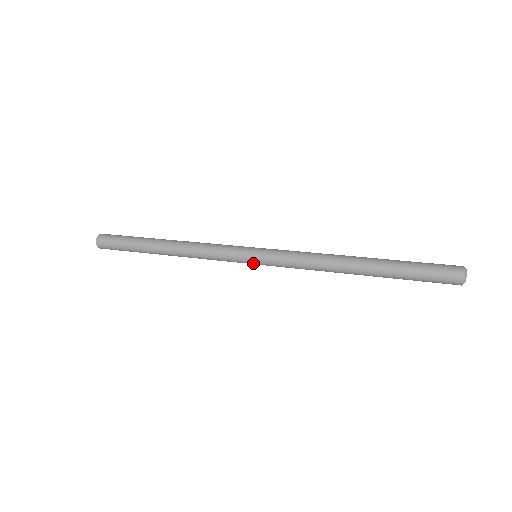
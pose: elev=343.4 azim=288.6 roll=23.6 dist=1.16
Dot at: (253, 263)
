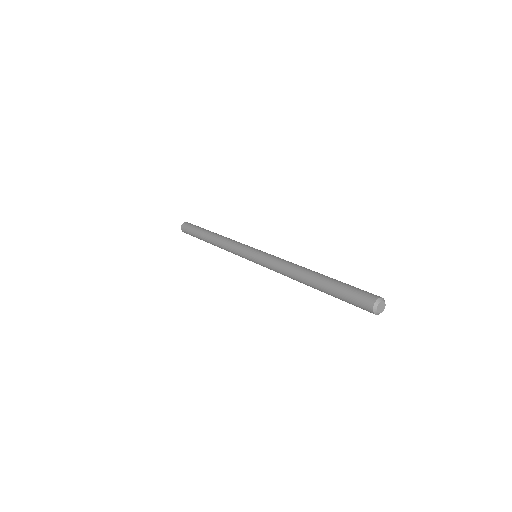
Dot at: (250, 258)
